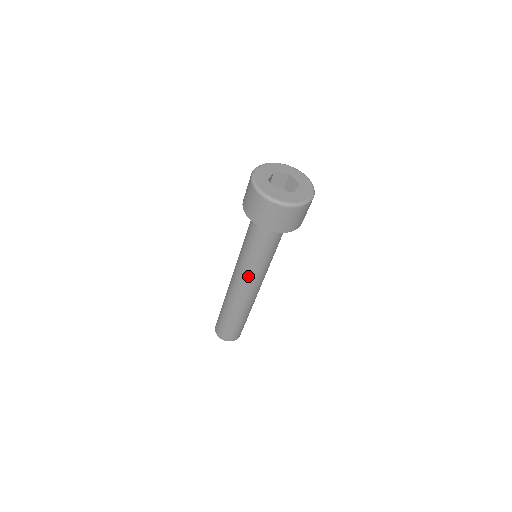
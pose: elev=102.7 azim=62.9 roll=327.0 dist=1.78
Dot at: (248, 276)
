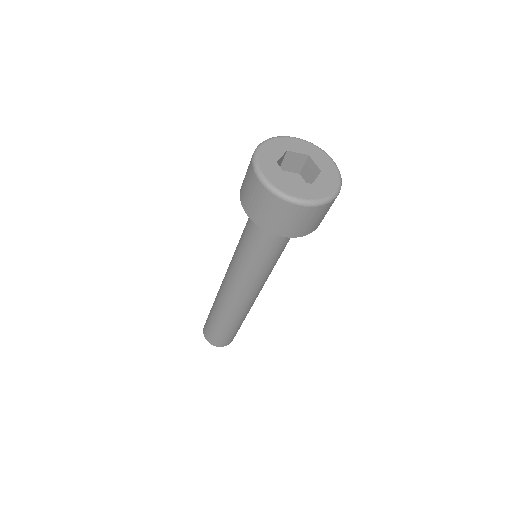
Dot at: (243, 281)
